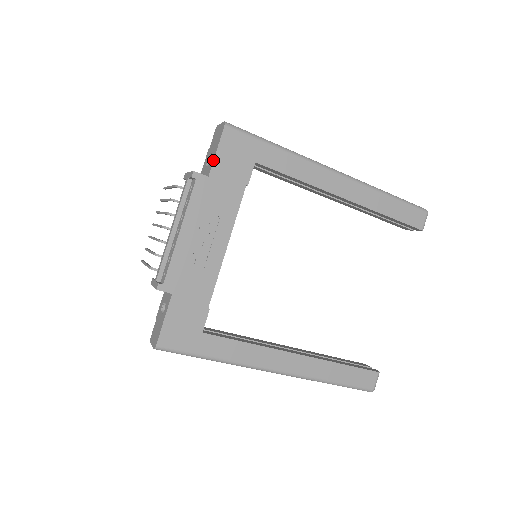
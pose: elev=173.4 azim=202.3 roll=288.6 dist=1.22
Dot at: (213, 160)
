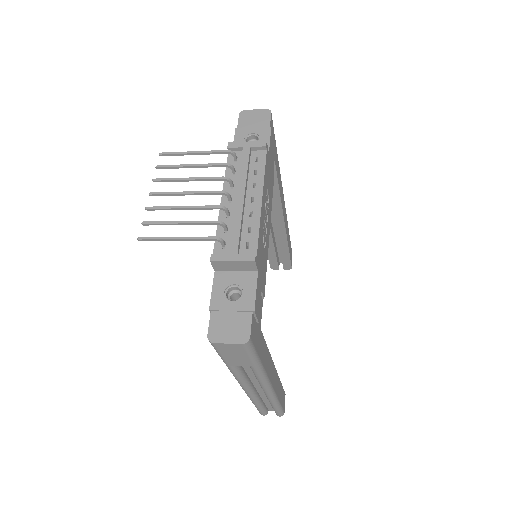
Dot at: (270, 139)
